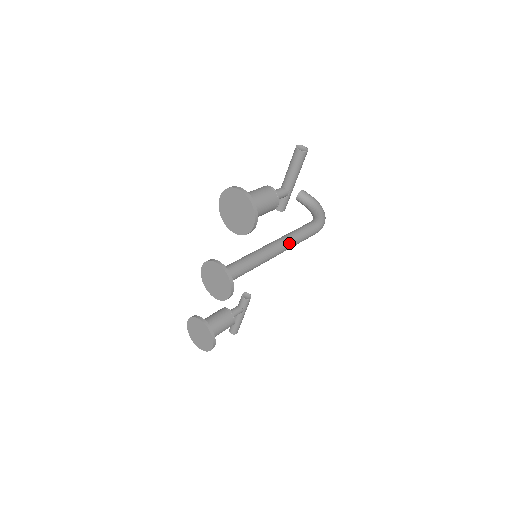
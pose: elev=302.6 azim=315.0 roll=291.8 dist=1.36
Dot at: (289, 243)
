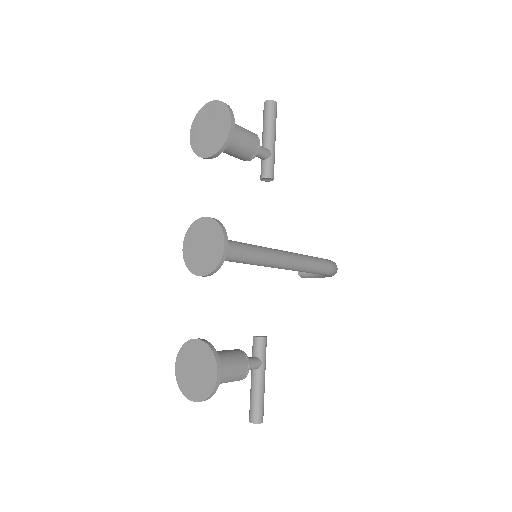
Dot at: (296, 255)
